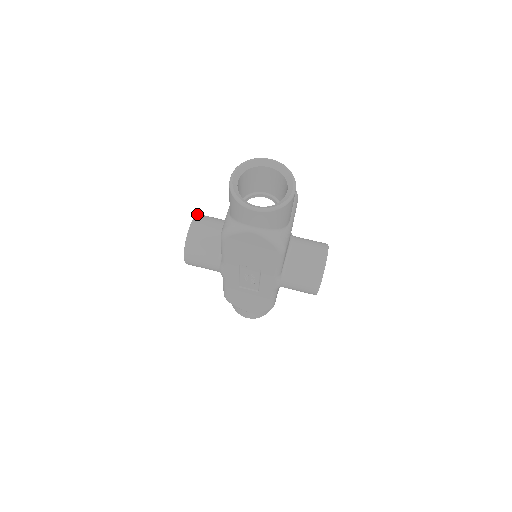
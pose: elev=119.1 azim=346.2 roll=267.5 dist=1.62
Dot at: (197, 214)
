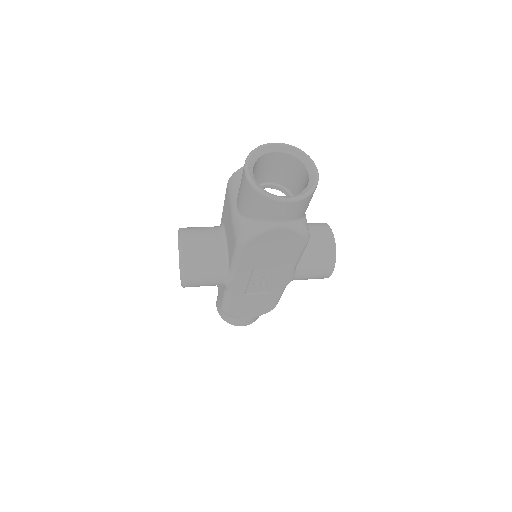
Dot at: (180, 228)
